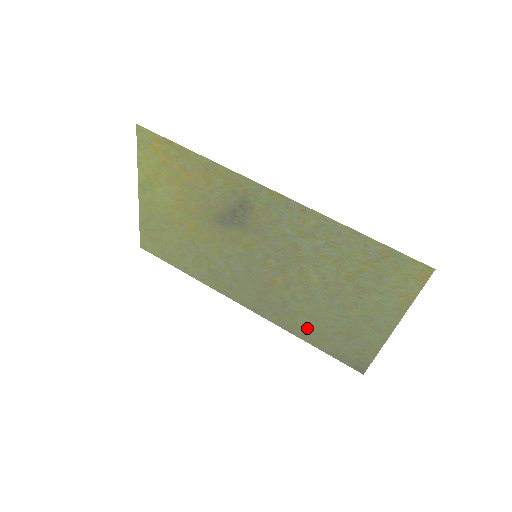
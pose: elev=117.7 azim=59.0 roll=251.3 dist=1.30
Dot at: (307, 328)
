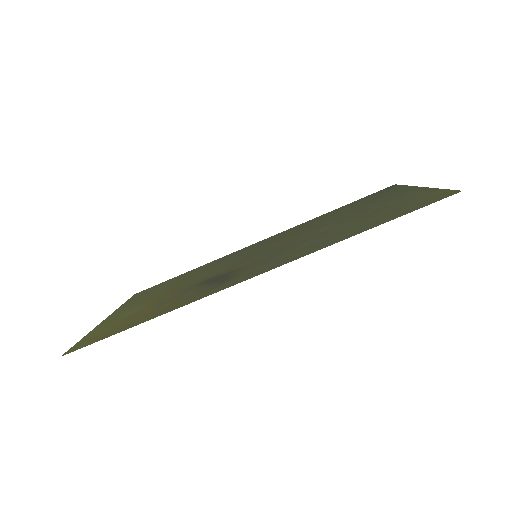
Dot at: (329, 215)
